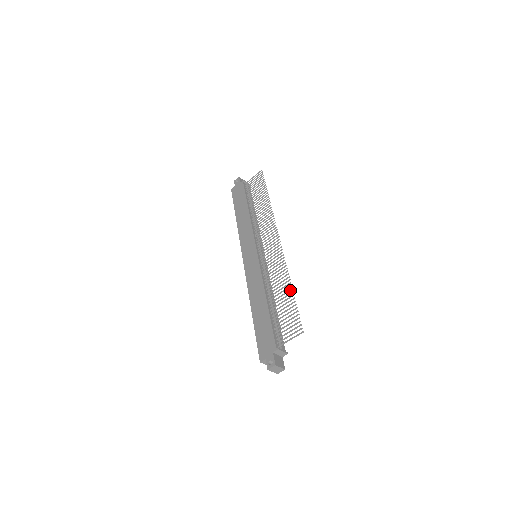
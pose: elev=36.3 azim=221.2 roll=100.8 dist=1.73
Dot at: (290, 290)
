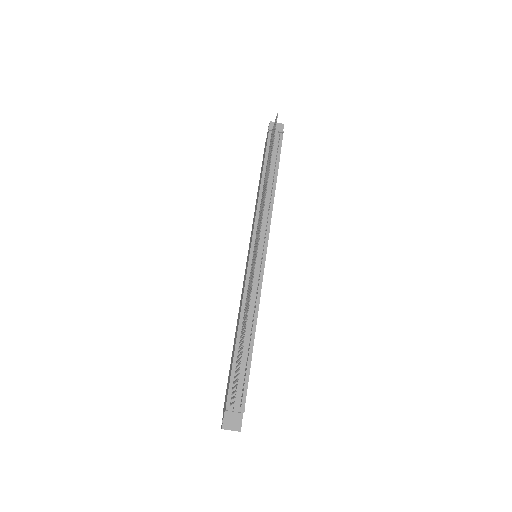
Dot at: (244, 331)
